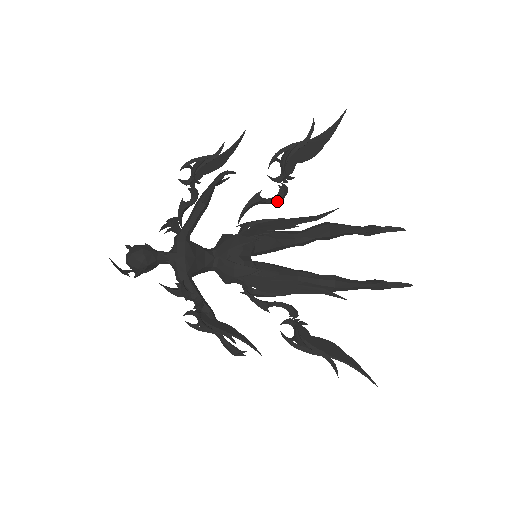
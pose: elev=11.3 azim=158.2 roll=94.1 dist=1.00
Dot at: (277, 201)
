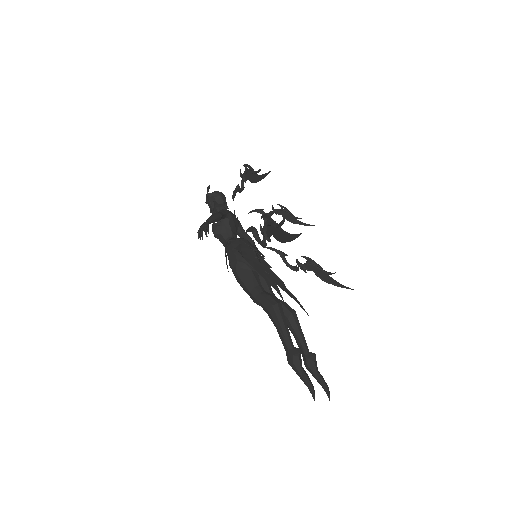
Dot at: (289, 266)
